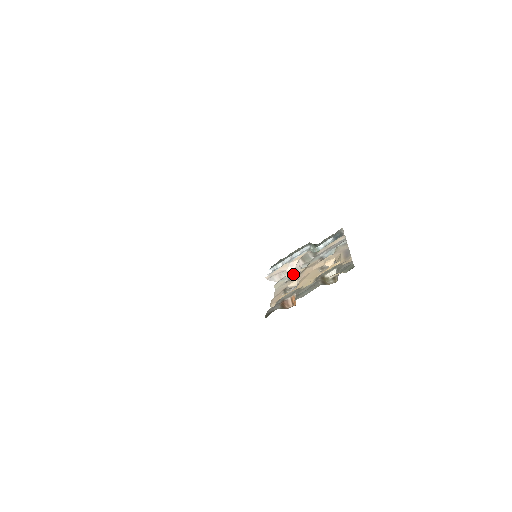
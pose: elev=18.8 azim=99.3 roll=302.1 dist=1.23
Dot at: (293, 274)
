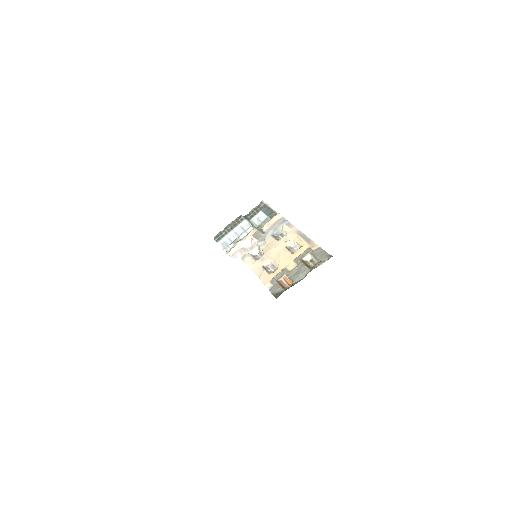
Dot at: (251, 250)
